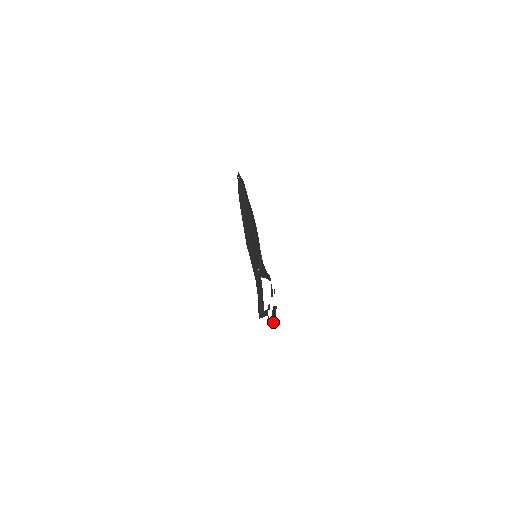
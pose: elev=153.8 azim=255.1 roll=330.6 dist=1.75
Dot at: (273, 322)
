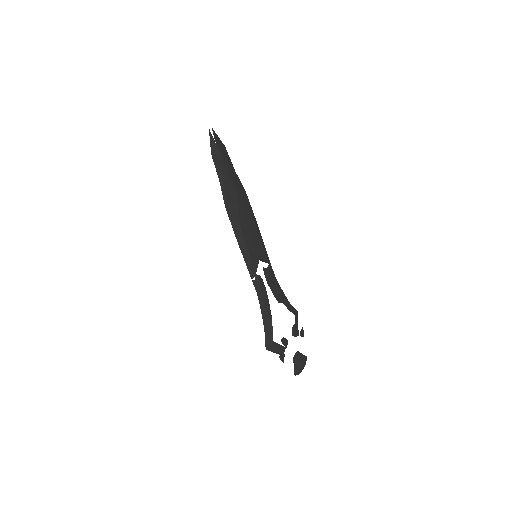
Dot at: (296, 373)
